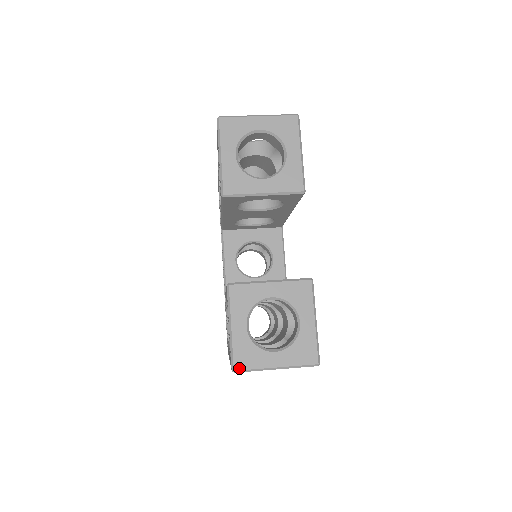
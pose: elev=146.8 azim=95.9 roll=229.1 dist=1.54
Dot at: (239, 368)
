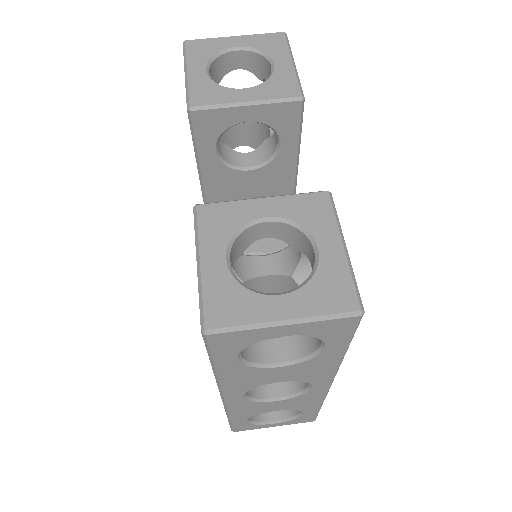
Dot at: (214, 325)
